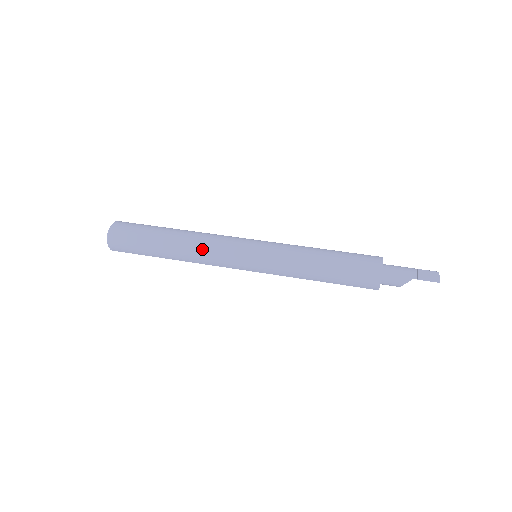
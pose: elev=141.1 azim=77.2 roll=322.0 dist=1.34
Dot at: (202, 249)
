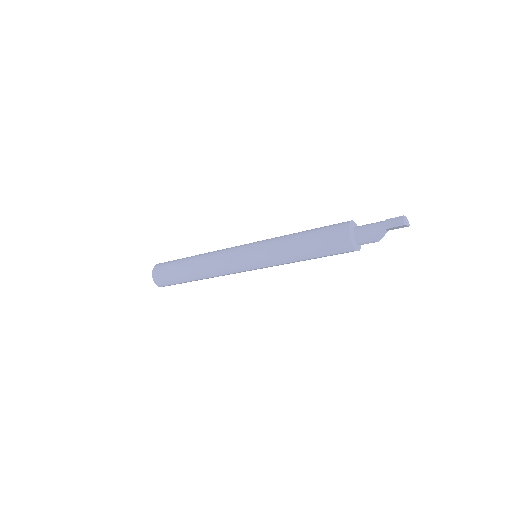
Dot at: (213, 264)
